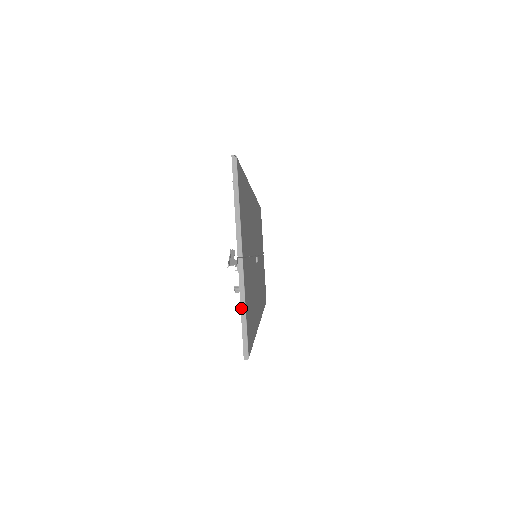
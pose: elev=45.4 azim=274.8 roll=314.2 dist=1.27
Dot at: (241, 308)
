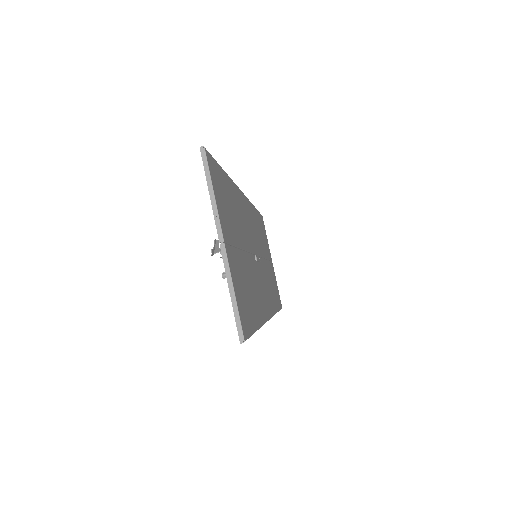
Dot at: (230, 292)
